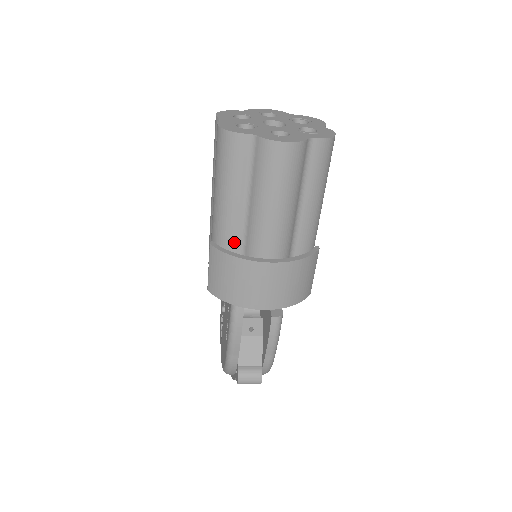
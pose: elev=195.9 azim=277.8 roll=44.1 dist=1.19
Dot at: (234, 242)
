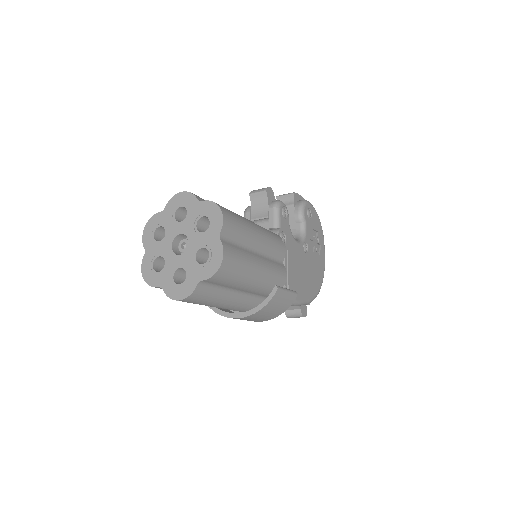
Dot at: occluded
